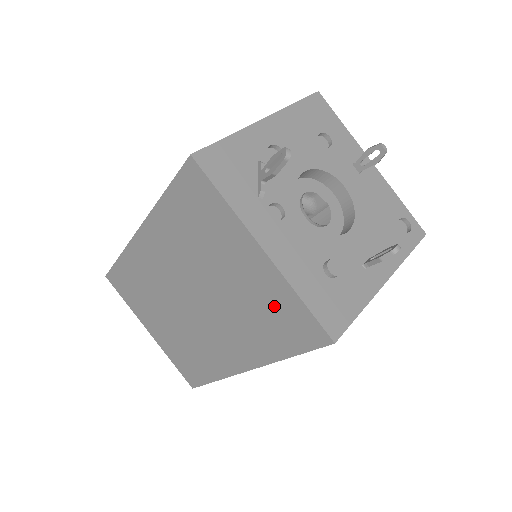
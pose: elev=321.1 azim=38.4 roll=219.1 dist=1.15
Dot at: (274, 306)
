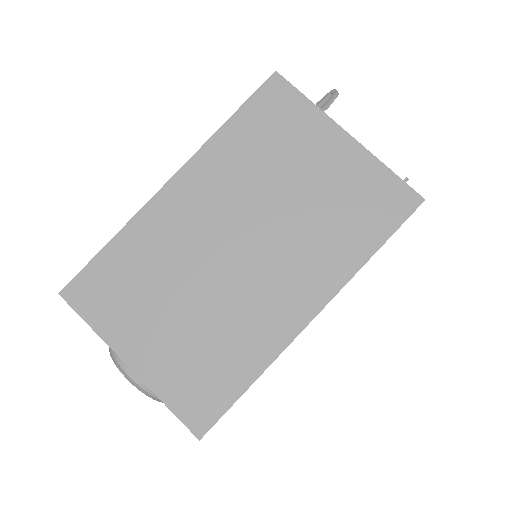
Dot at: (359, 191)
